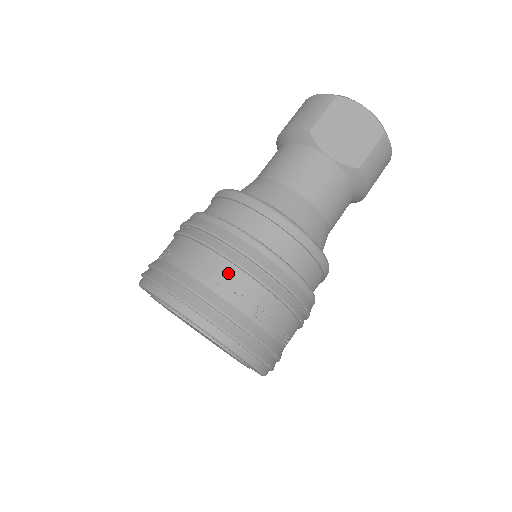
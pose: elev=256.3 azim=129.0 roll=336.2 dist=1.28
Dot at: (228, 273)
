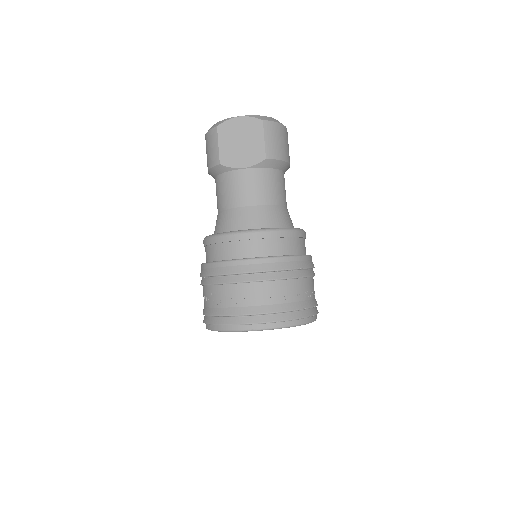
Dot at: (240, 291)
